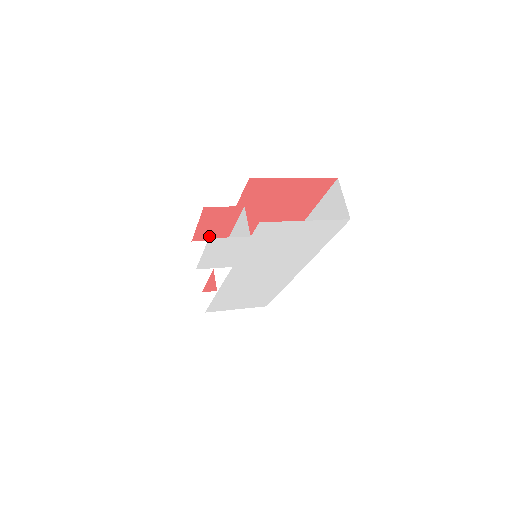
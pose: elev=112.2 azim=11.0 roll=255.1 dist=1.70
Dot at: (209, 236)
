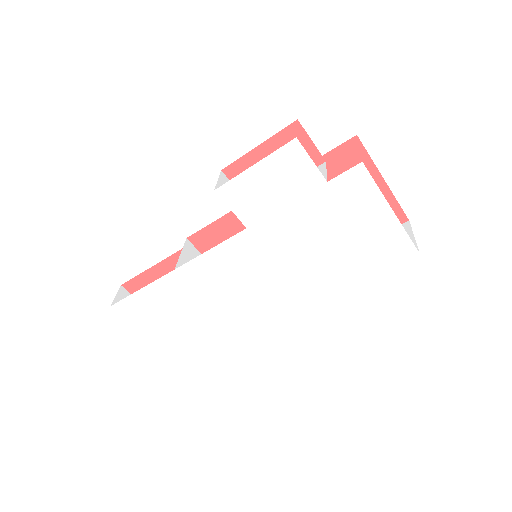
Dot at: occluded
